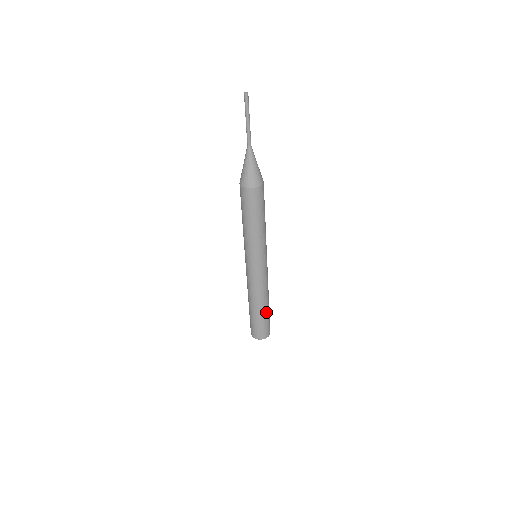
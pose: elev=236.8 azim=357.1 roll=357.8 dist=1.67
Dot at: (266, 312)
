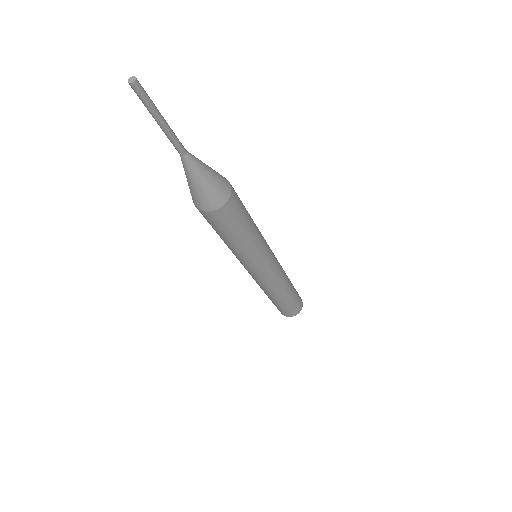
Dot at: (279, 303)
